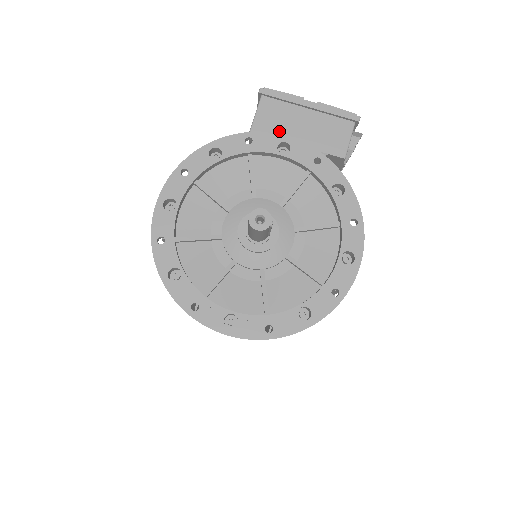
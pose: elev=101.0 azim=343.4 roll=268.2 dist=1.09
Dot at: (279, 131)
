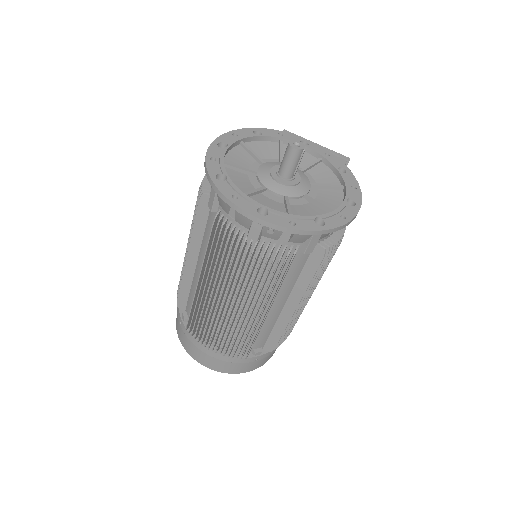
Dot at: occluded
